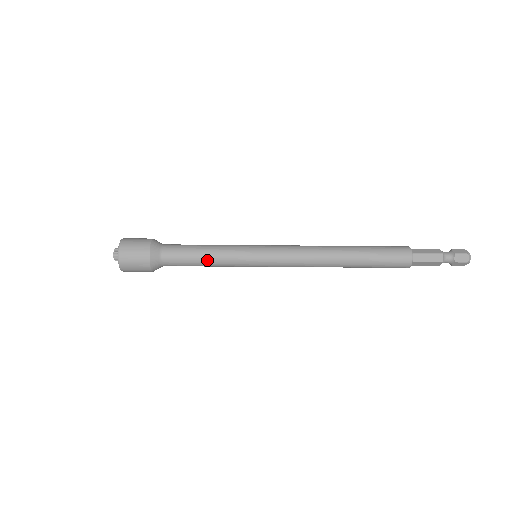
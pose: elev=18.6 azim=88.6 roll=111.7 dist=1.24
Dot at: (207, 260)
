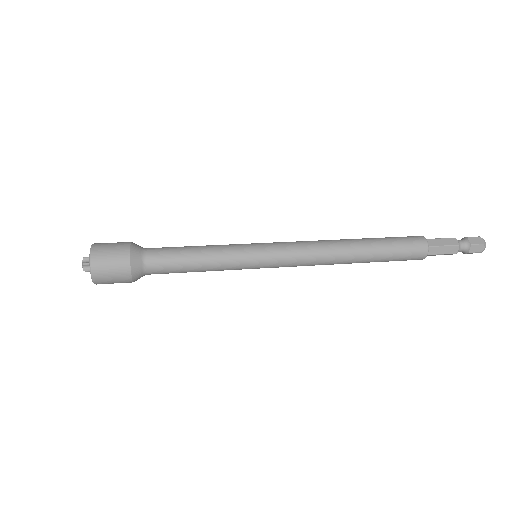
Dot at: (200, 268)
